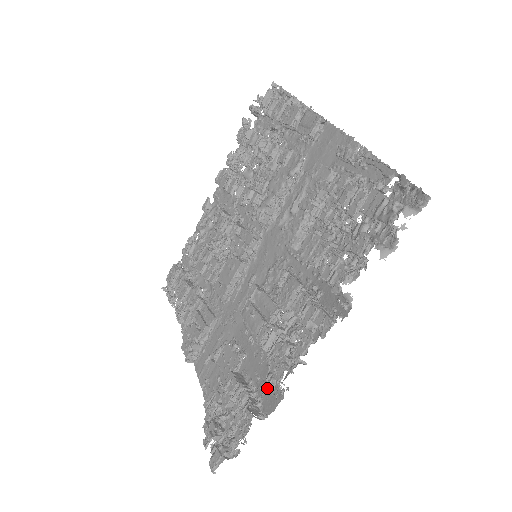
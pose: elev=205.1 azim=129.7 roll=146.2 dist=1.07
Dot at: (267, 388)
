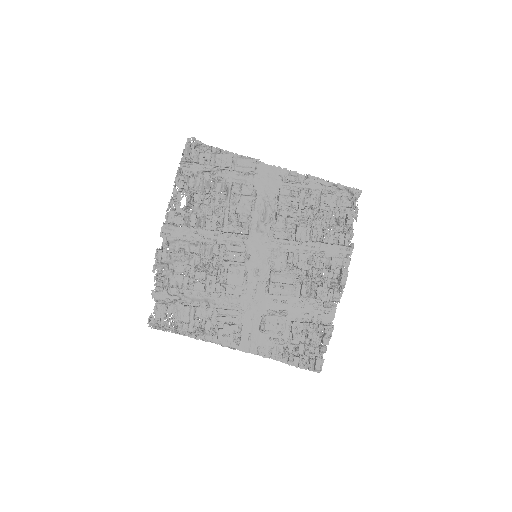
Dot at: (320, 313)
